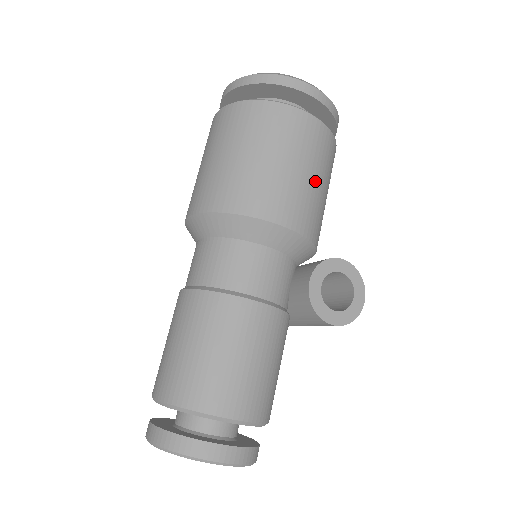
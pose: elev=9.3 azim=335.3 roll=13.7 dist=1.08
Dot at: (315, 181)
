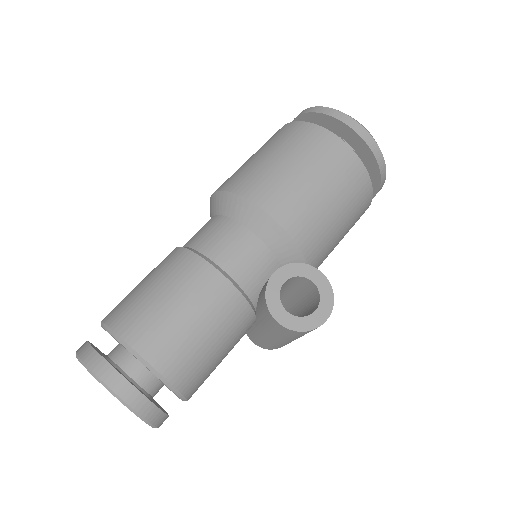
Dot at: (325, 197)
